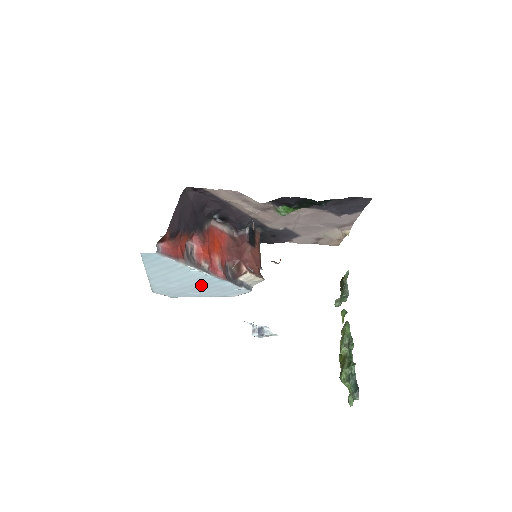
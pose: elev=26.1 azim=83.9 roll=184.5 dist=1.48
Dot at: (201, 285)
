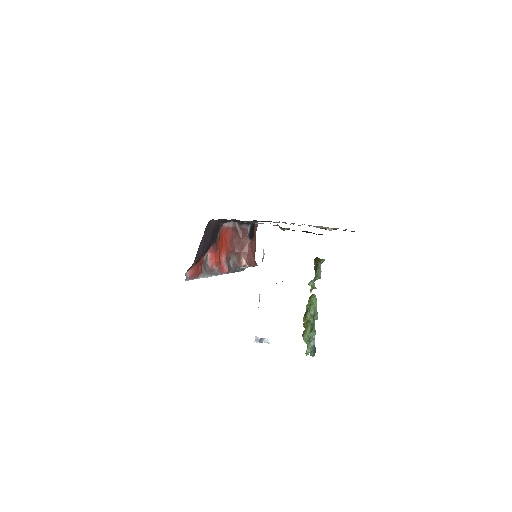
Dot at: occluded
